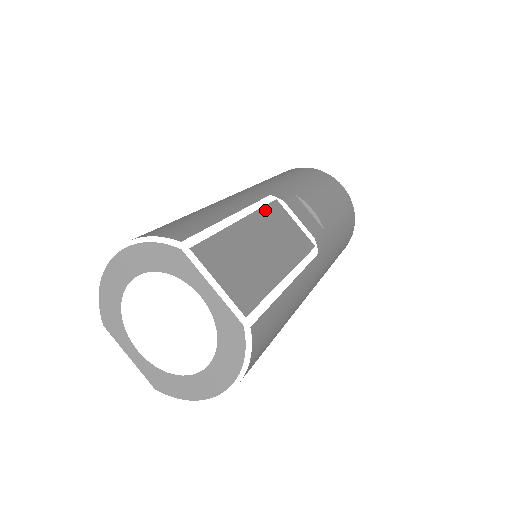
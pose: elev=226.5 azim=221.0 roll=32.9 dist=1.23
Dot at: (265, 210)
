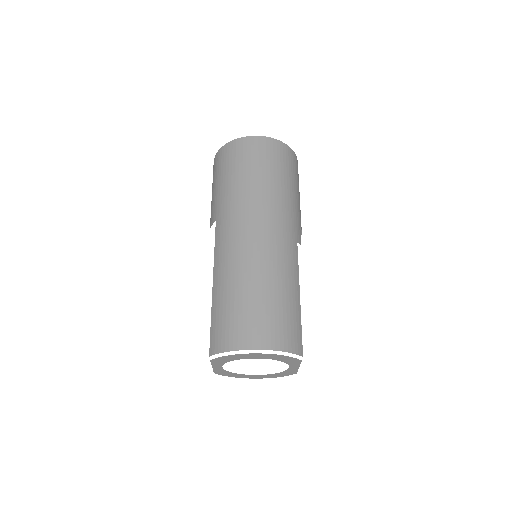
Dot at: occluded
